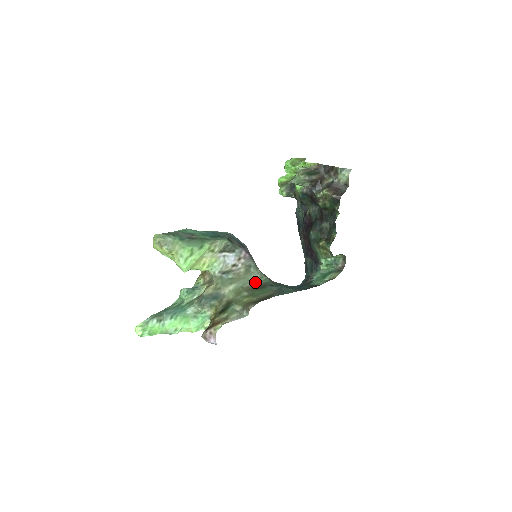
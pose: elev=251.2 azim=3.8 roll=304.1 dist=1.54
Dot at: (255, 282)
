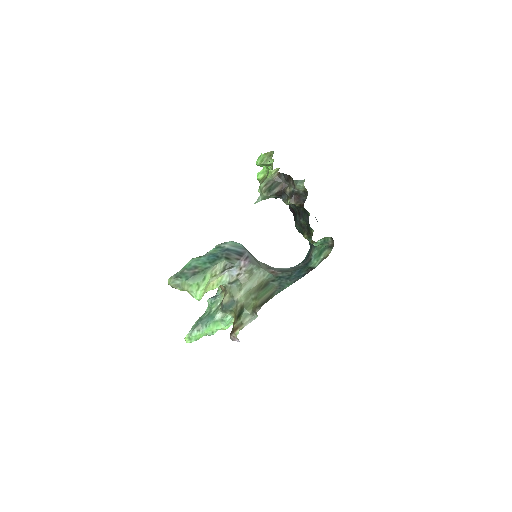
Dot at: (260, 281)
